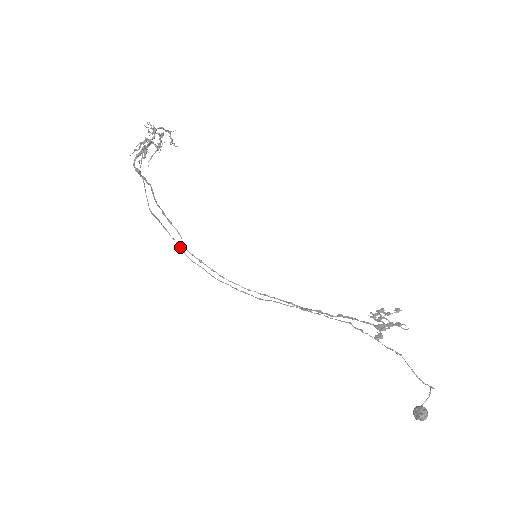
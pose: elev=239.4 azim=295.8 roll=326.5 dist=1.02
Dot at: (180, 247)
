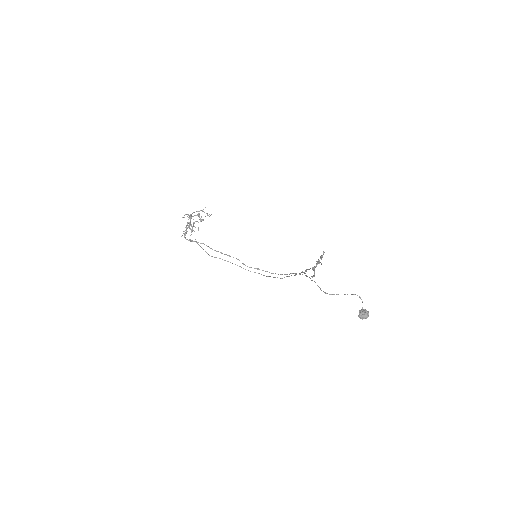
Dot at: occluded
